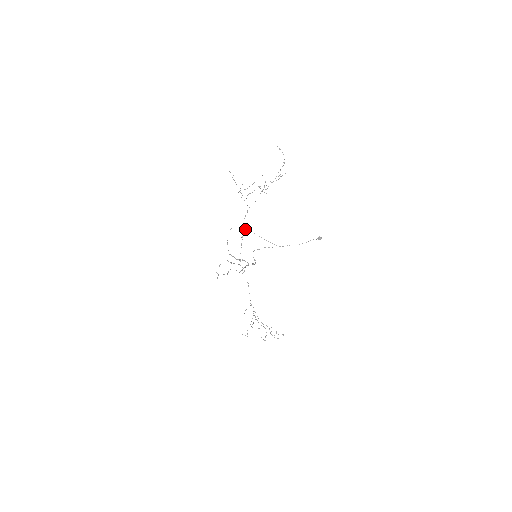
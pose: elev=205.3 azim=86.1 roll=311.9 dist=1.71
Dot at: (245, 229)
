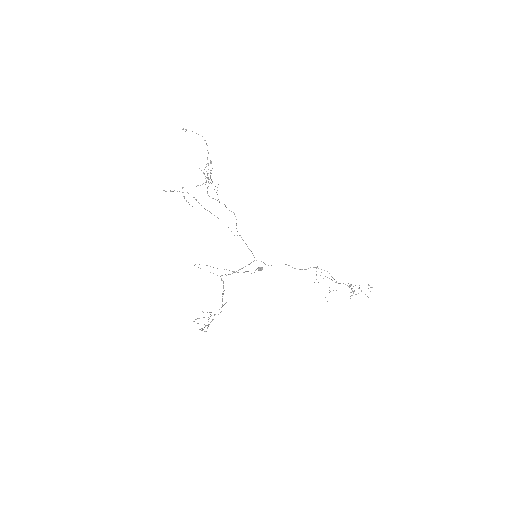
Dot at: occluded
